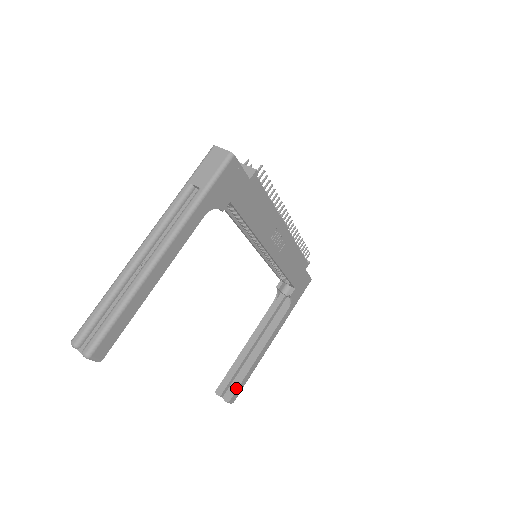
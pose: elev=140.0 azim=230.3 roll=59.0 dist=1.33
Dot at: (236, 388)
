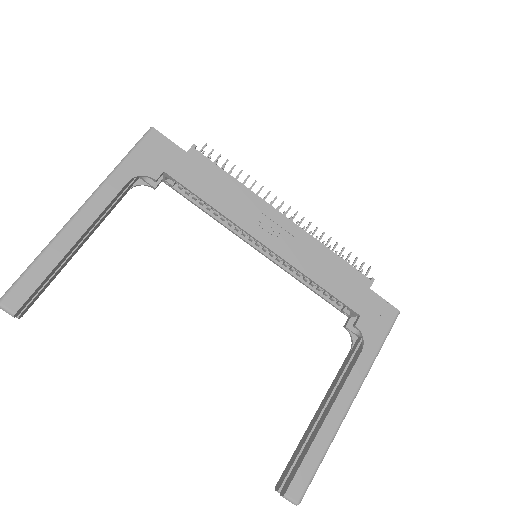
Dot at: (295, 472)
